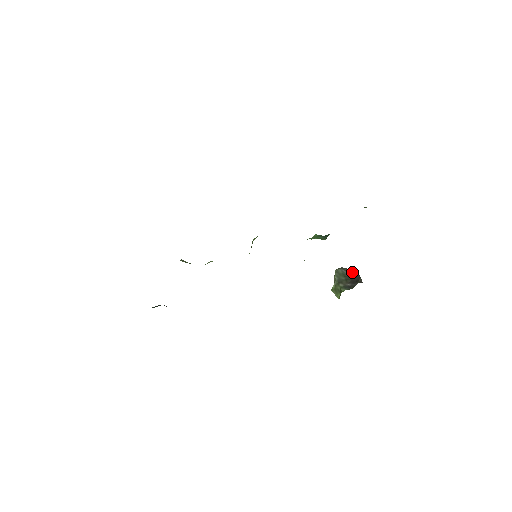
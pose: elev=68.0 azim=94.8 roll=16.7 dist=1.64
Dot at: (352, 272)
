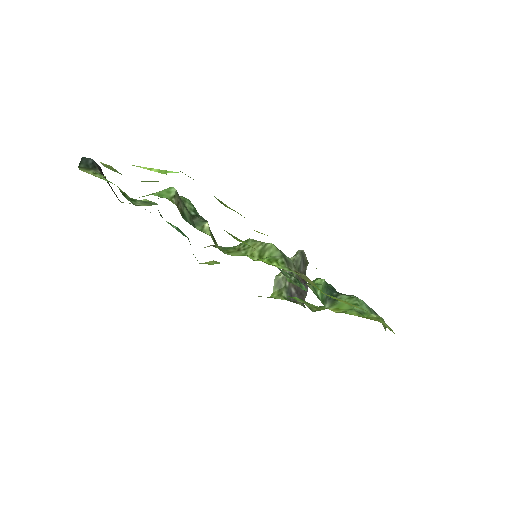
Dot at: (306, 266)
